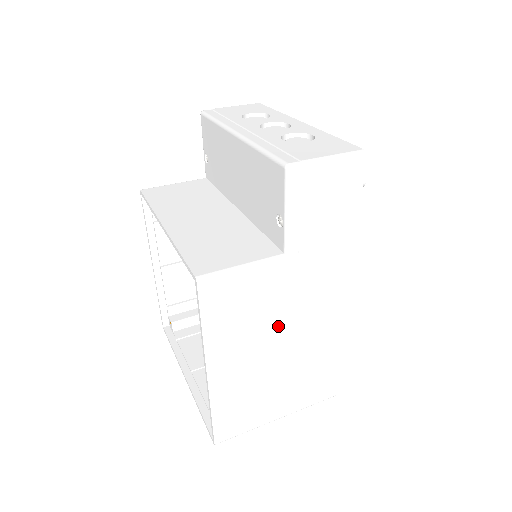
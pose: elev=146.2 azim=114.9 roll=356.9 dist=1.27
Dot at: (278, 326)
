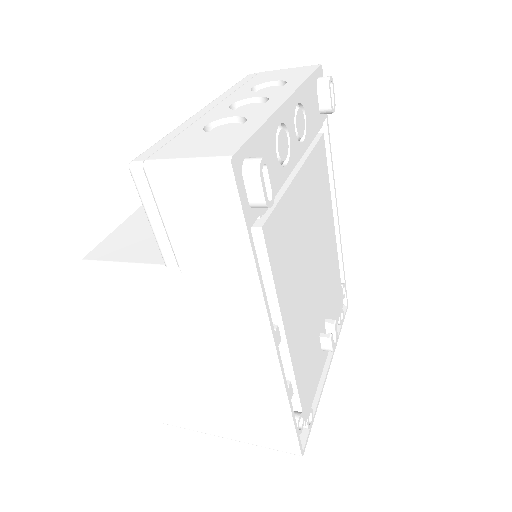
Dot at: (185, 342)
